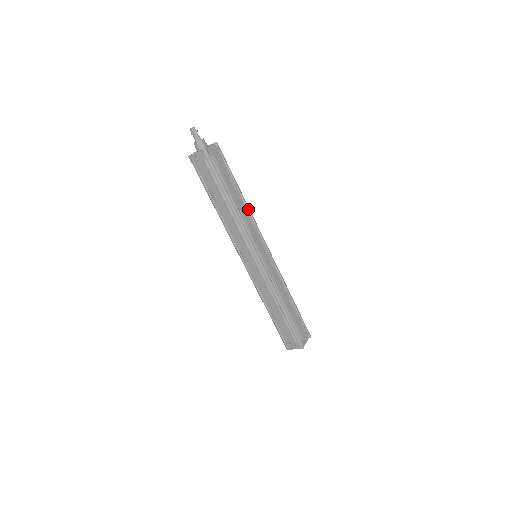
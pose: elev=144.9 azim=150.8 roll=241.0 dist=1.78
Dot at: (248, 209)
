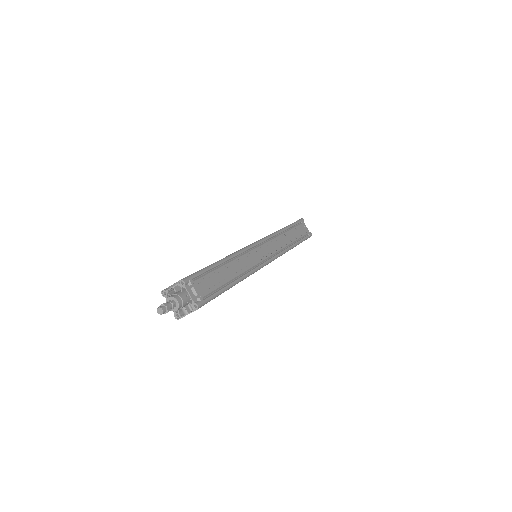
Dot at: (235, 256)
